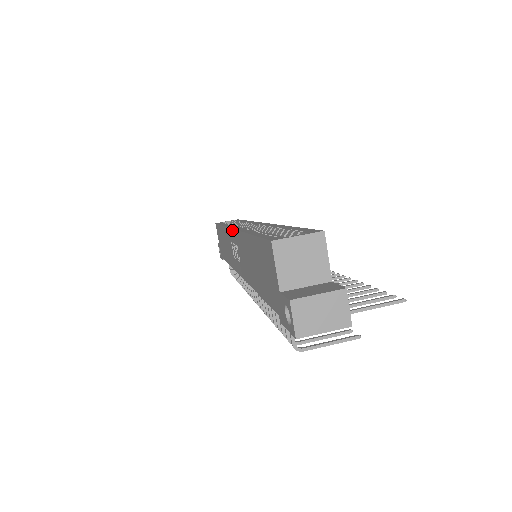
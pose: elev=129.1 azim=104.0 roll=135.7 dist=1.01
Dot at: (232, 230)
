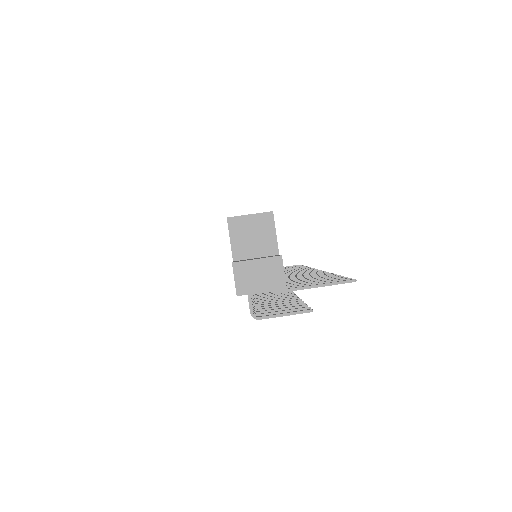
Dot at: occluded
